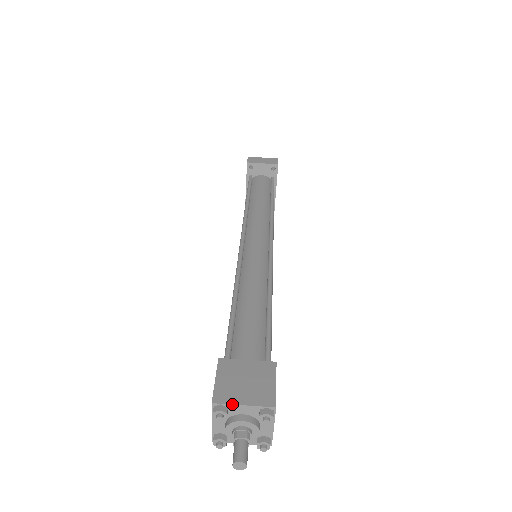
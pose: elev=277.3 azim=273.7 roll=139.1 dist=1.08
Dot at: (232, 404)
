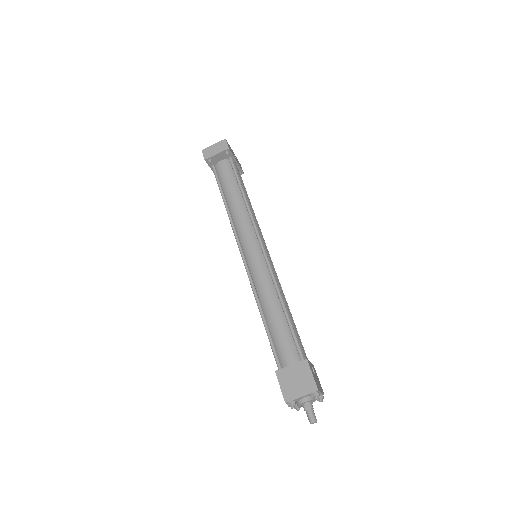
Dot at: (296, 399)
